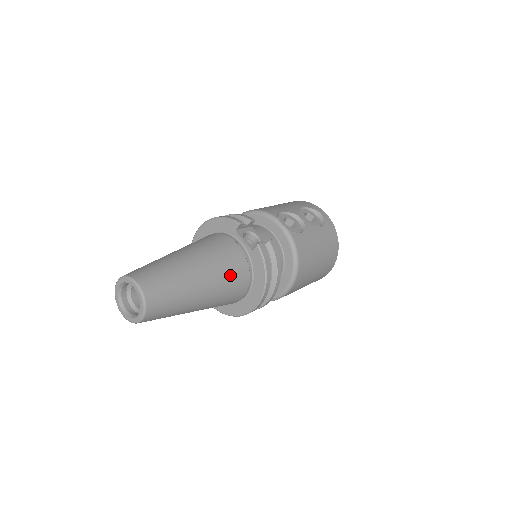
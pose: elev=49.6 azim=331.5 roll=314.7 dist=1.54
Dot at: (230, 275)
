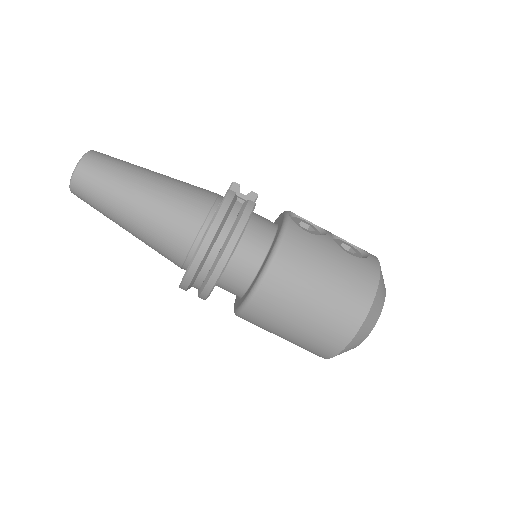
Dot at: (181, 202)
